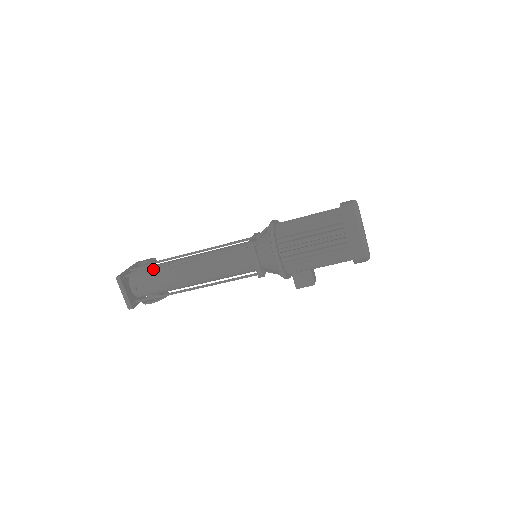
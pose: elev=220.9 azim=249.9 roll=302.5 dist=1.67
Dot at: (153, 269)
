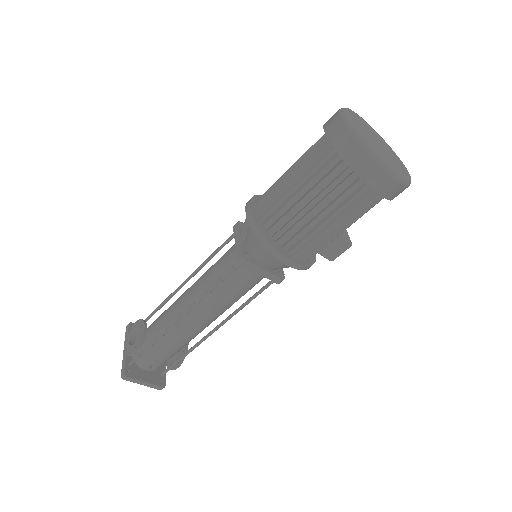
Dot at: (151, 344)
